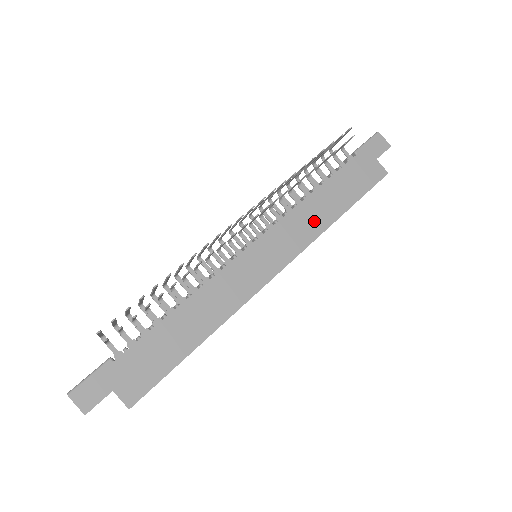
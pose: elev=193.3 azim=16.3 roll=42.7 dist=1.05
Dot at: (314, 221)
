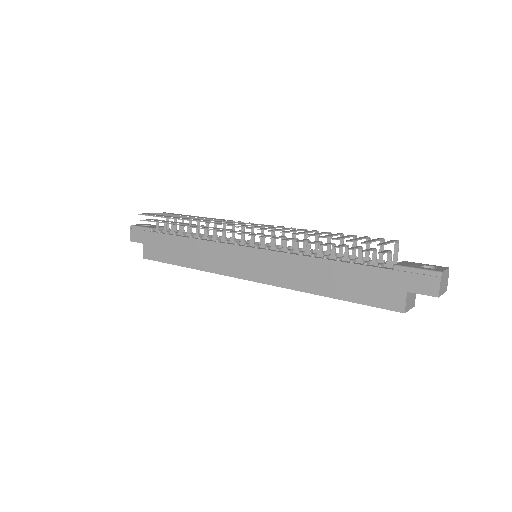
Dot at: (300, 277)
